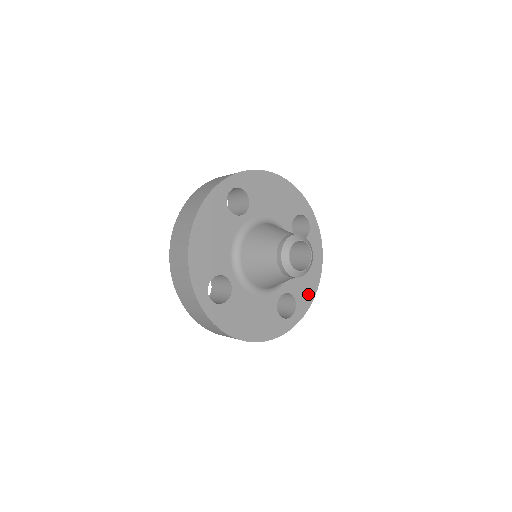
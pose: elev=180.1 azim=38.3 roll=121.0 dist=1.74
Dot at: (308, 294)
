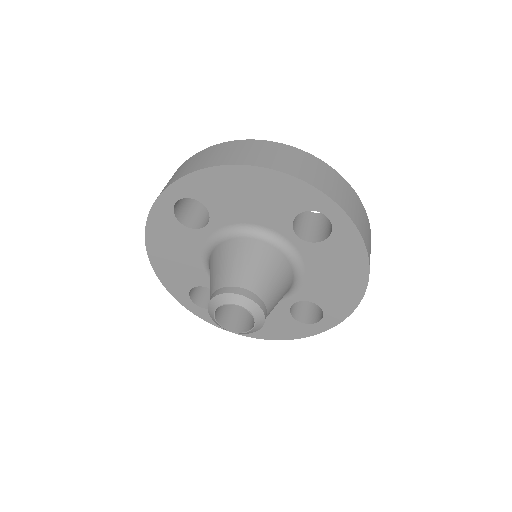
Dot at: (344, 302)
